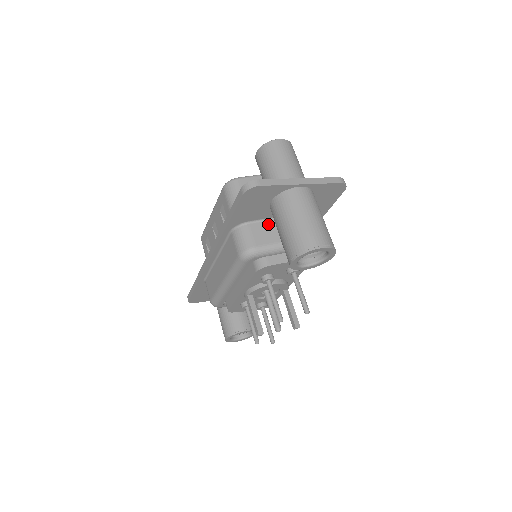
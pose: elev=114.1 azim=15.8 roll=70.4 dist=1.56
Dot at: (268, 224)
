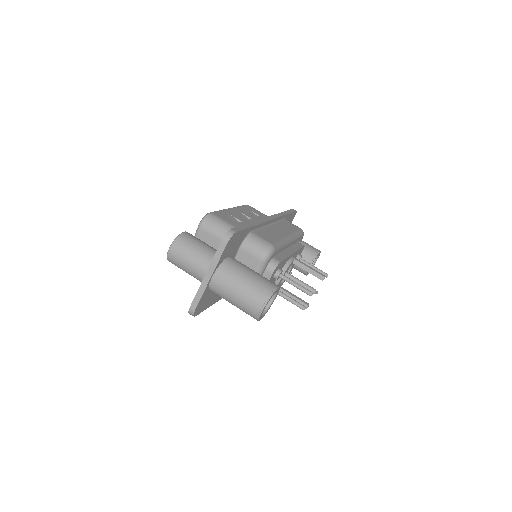
Dot at: occluded
